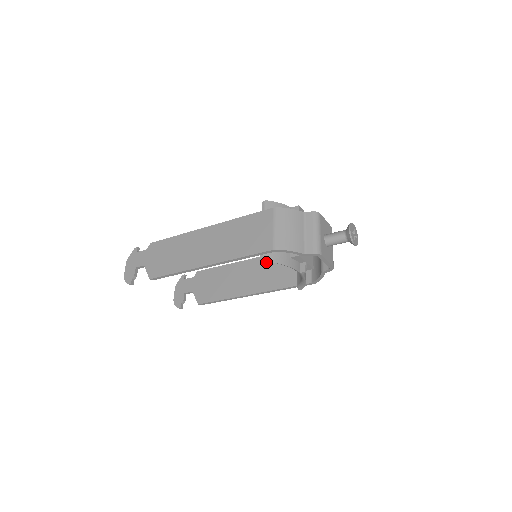
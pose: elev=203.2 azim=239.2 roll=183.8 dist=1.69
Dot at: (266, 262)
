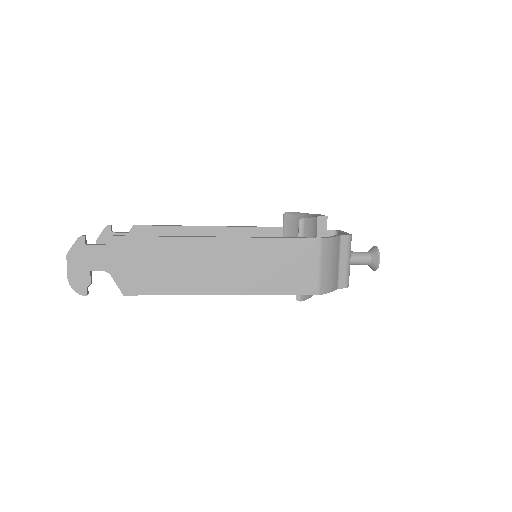
Dot at: (241, 236)
